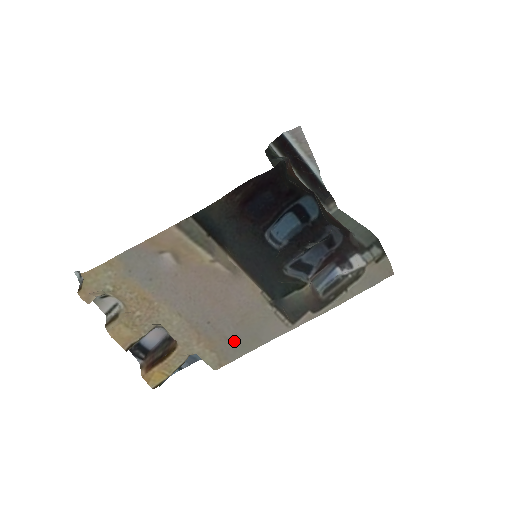
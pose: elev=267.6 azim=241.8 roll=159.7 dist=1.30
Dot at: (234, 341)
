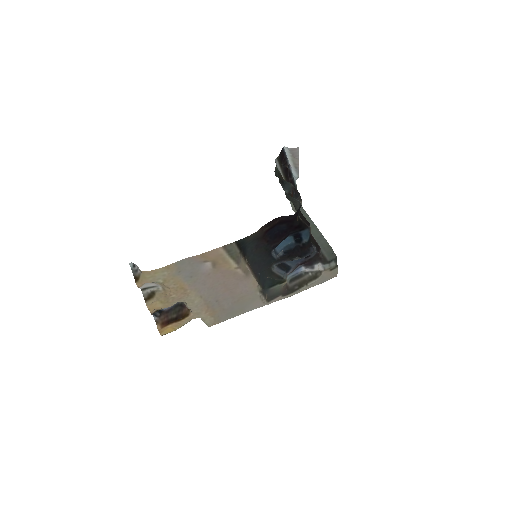
Dot at: (228, 311)
